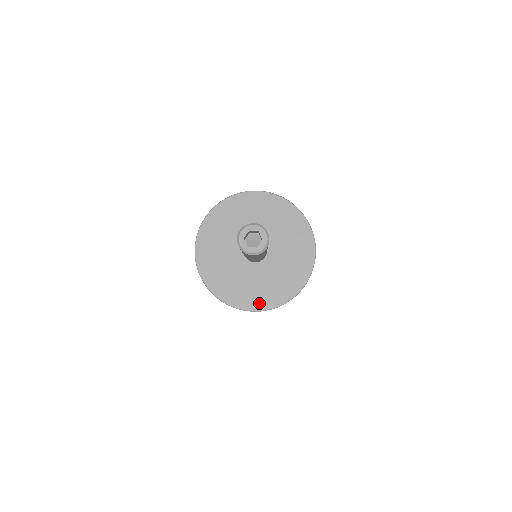
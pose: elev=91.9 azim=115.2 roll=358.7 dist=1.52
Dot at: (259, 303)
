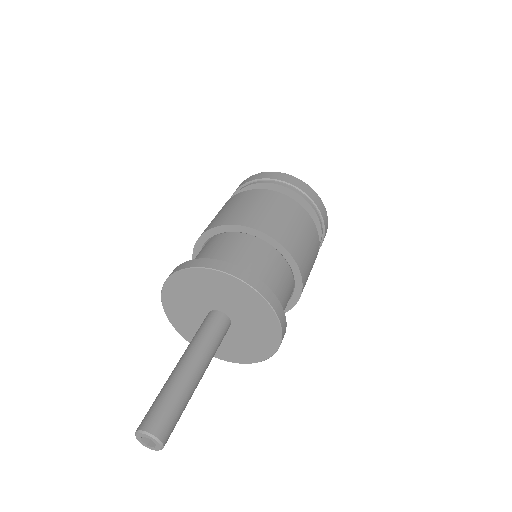
Dot at: (191, 338)
